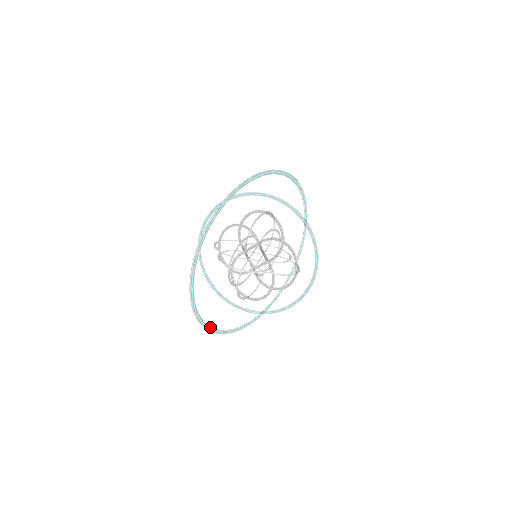
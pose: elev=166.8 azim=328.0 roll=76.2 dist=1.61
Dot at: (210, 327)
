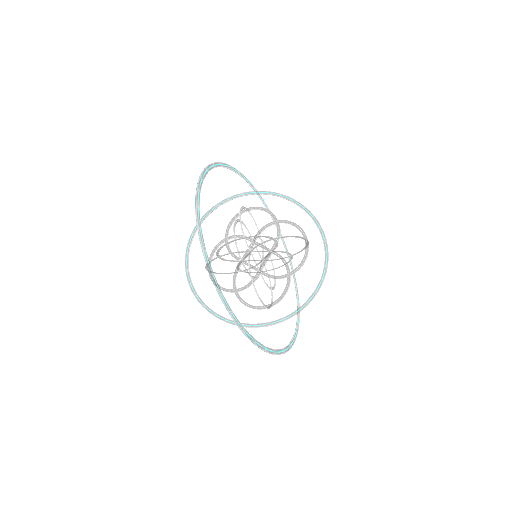
Dot at: (241, 325)
